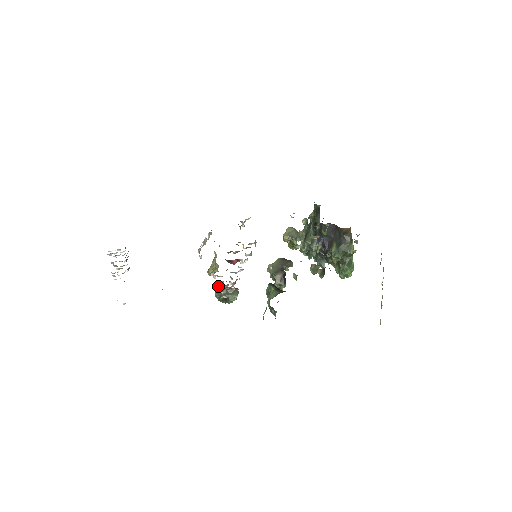
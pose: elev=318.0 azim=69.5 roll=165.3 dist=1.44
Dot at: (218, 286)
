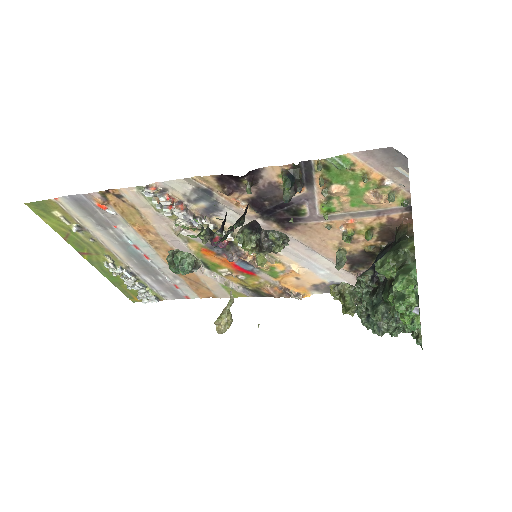
Dot at: occluded
